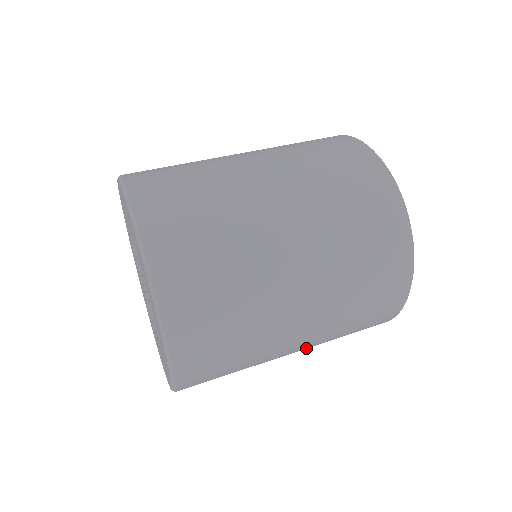
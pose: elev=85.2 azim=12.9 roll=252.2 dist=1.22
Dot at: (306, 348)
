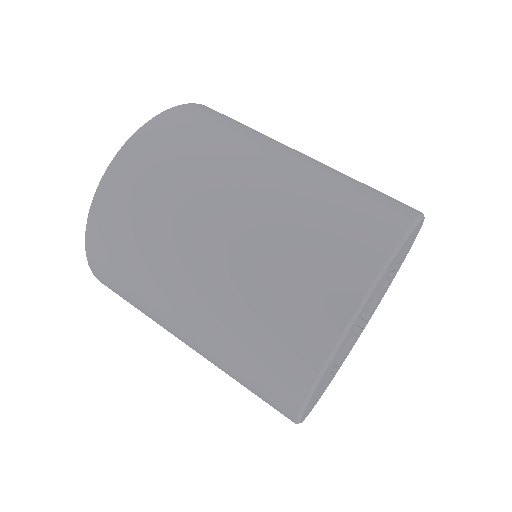
Dot at: (203, 324)
